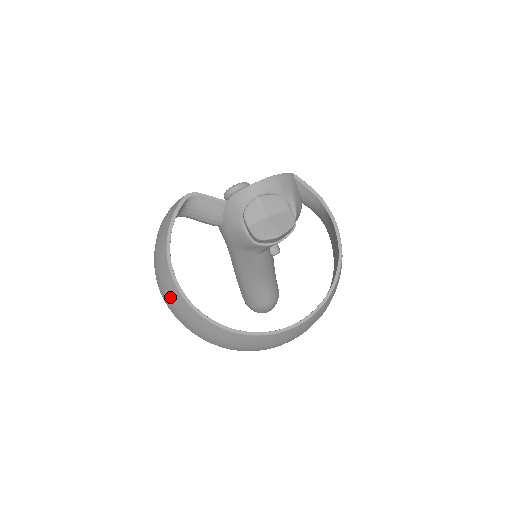
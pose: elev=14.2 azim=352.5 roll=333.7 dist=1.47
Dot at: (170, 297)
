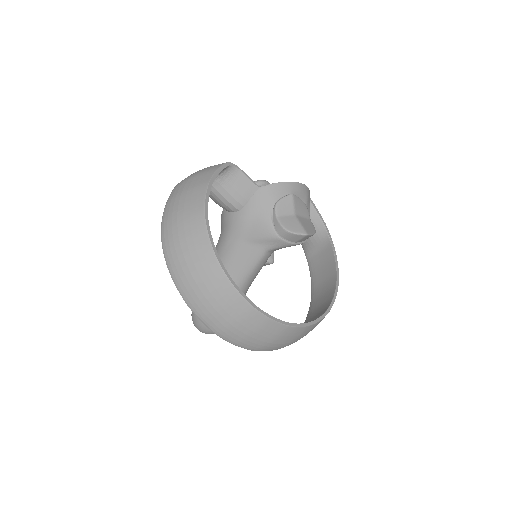
Dot at: (189, 251)
